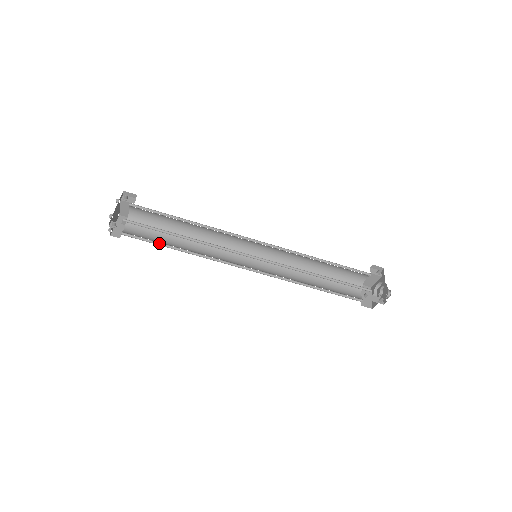
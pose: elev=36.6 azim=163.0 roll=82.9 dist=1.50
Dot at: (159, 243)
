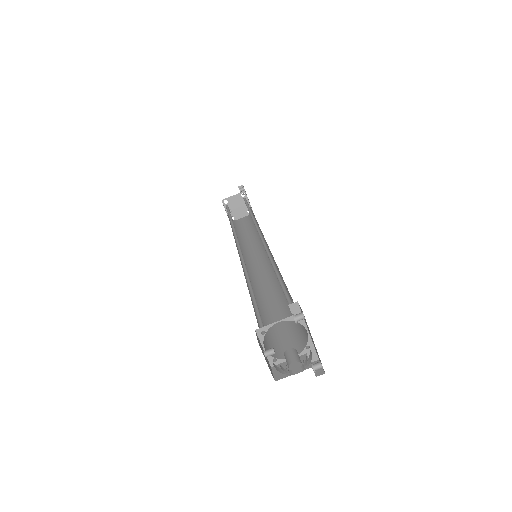
Dot at: (229, 216)
